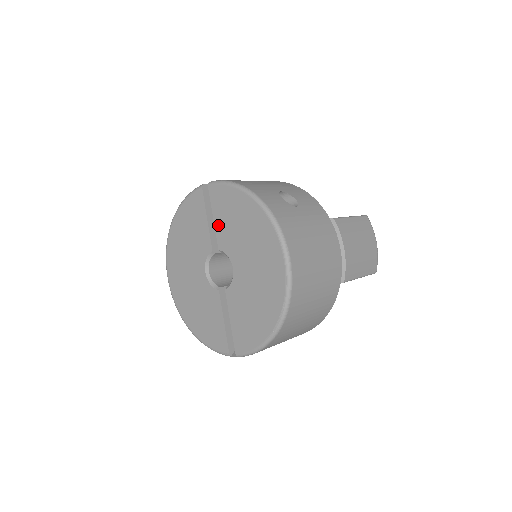
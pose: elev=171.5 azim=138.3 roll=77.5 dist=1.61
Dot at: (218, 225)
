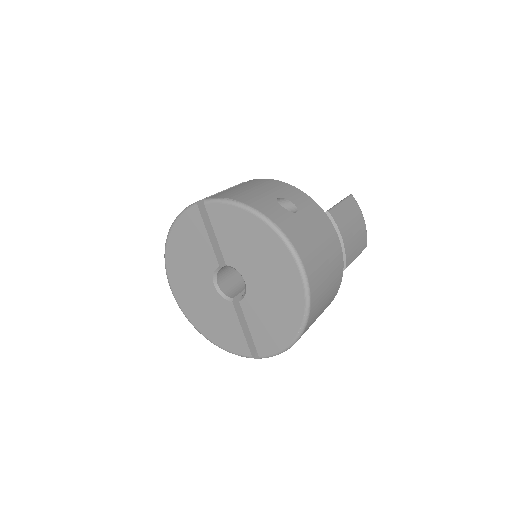
Dot at: (222, 242)
